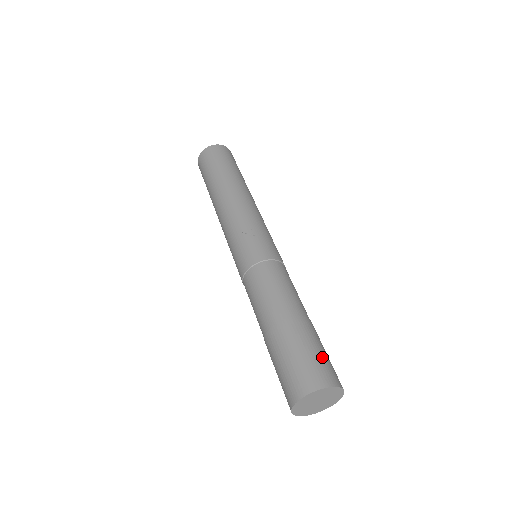
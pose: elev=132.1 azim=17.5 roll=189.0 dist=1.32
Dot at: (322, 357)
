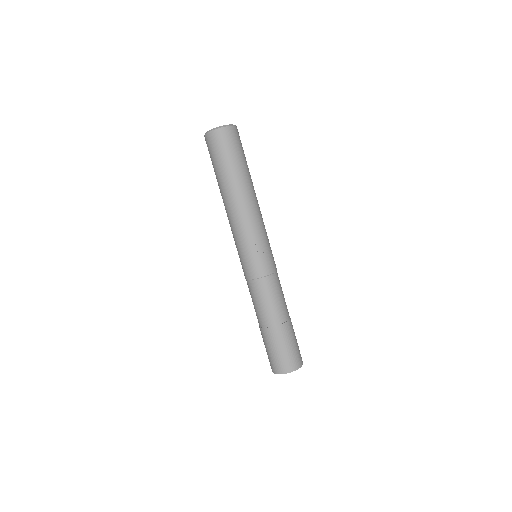
Dot at: (297, 348)
